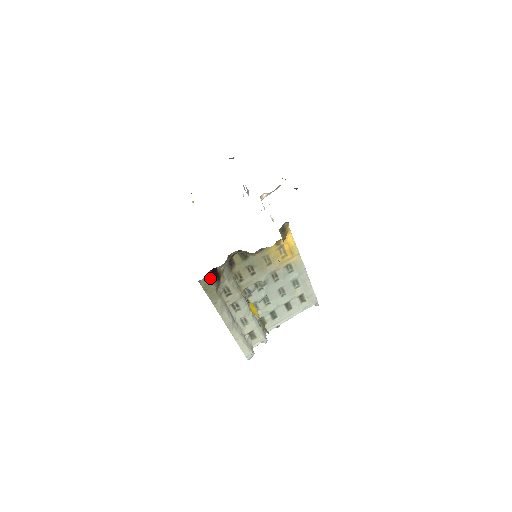
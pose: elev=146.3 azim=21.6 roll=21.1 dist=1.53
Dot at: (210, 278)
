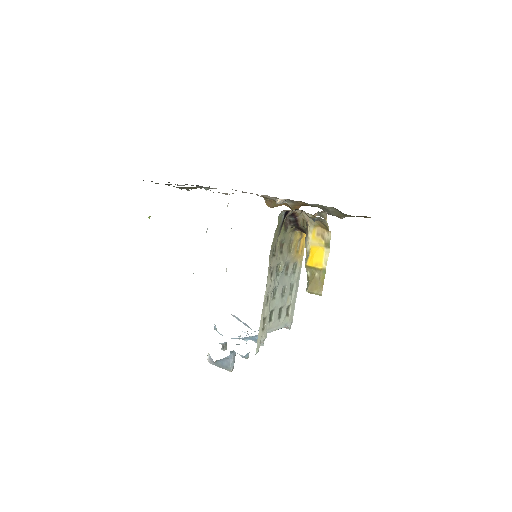
Dot at: (282, 219)
